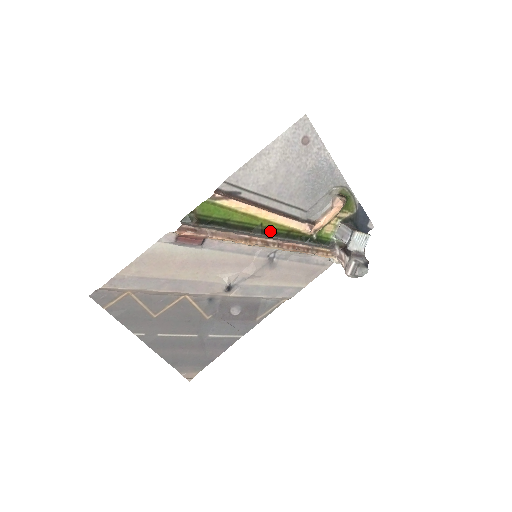
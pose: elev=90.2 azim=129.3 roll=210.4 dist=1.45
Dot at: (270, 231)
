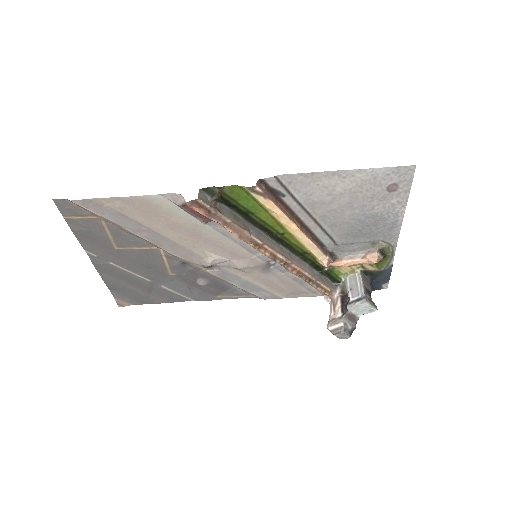
Dot at: (287, 243)
